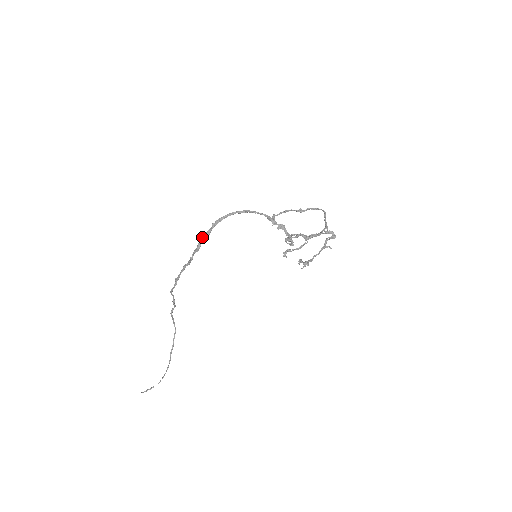
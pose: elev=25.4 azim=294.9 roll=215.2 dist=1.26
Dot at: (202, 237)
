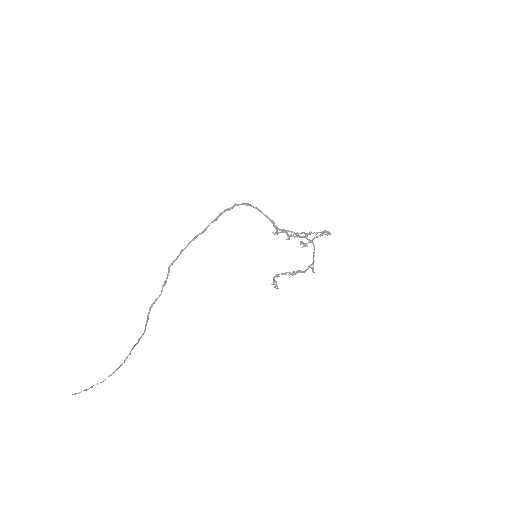
Dot at: occluded
